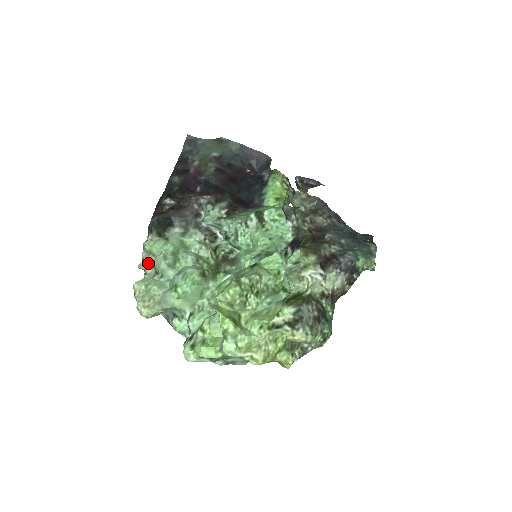
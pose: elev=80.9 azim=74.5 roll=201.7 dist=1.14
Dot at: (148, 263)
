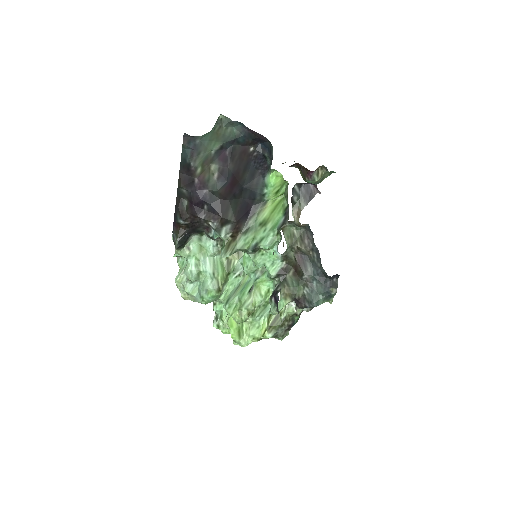
Dot at: (179, 256)
